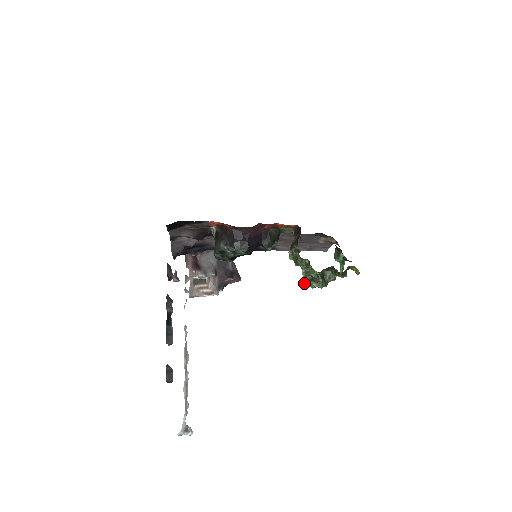
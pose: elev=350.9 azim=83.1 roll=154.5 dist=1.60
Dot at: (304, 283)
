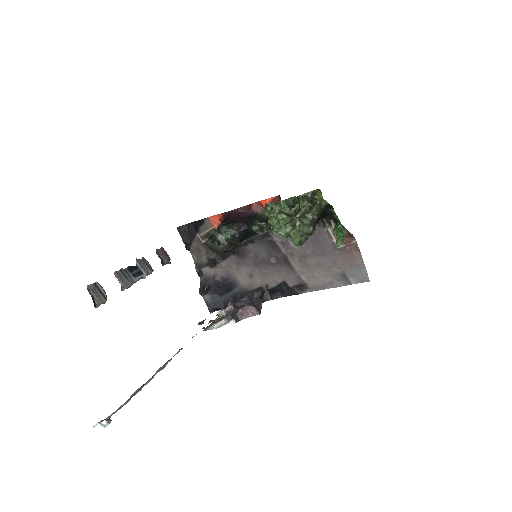
Dot at: (273, 232)
